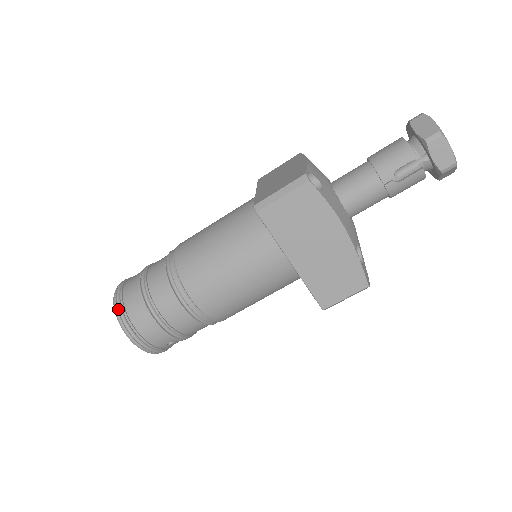
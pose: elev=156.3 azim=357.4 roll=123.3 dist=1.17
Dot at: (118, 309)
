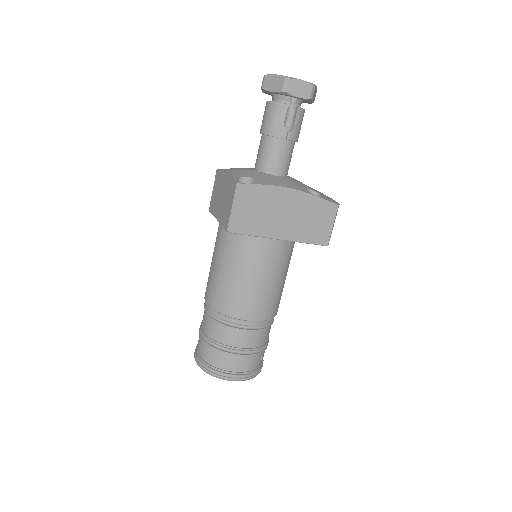
Dot at: (211, 372)
